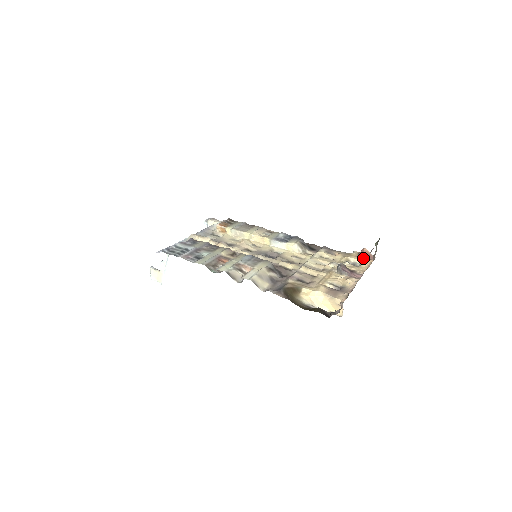
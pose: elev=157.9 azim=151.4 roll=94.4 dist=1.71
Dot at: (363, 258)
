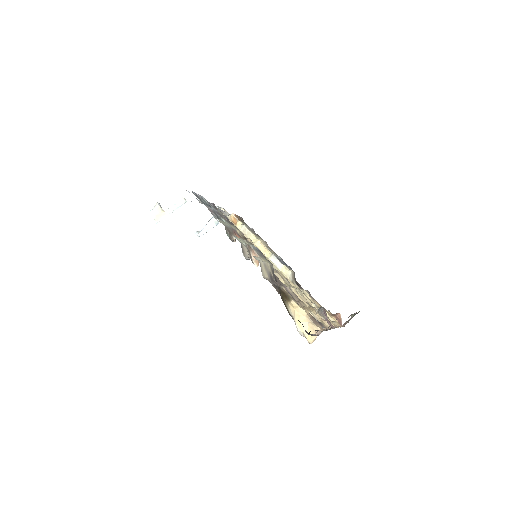
Dot at: (335, 319)
